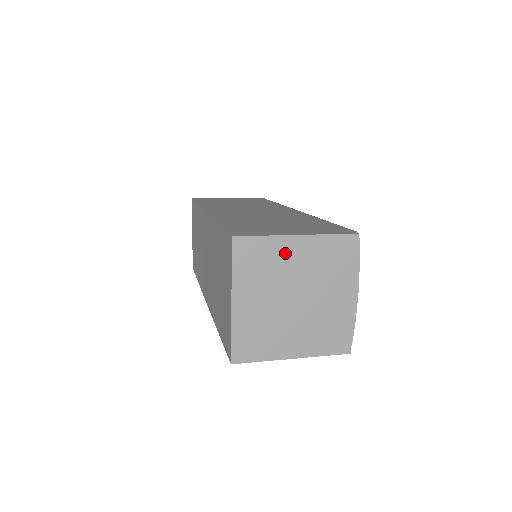
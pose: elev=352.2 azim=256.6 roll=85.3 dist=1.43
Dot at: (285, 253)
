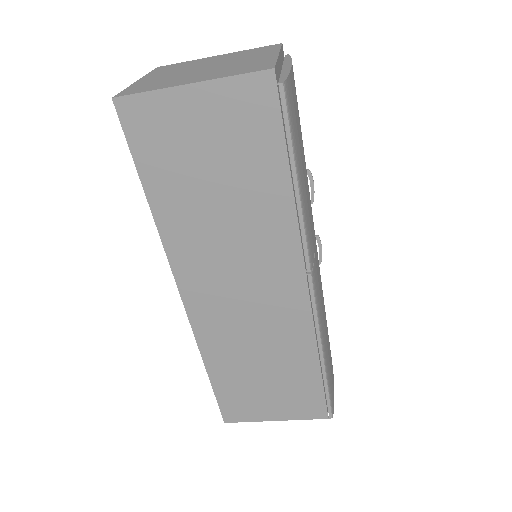
Dot at: (203, 61)
